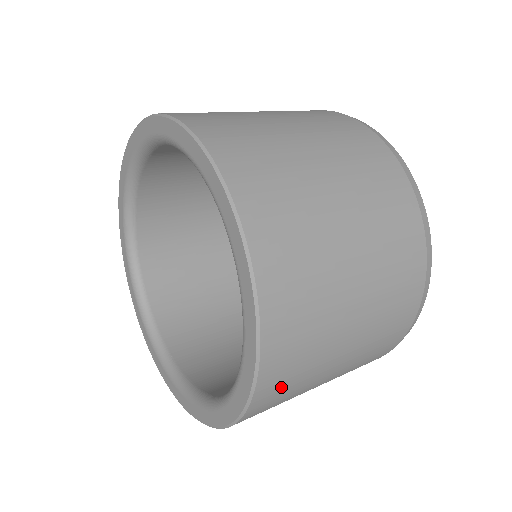
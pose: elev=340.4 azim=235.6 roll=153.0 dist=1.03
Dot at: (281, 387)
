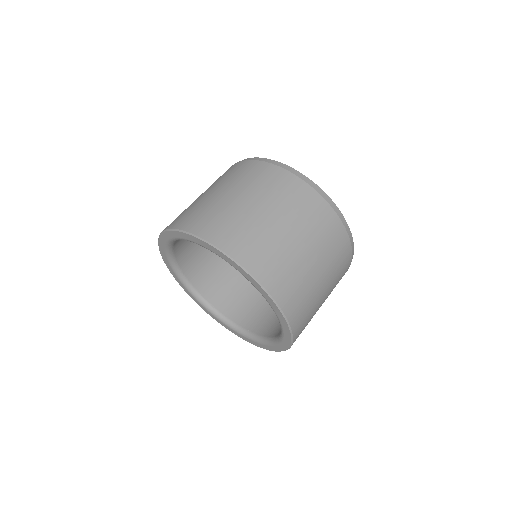
Dot at: (301, 313)
